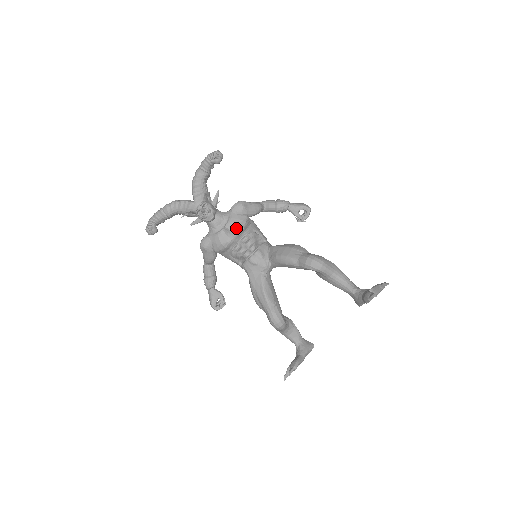
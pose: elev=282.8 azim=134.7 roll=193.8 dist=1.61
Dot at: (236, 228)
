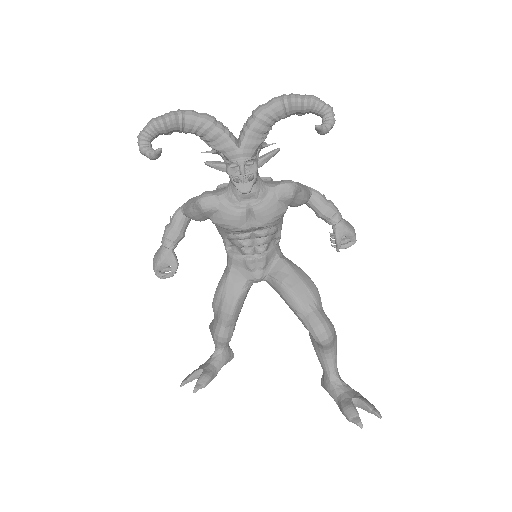
Dot at: (265, 220)
